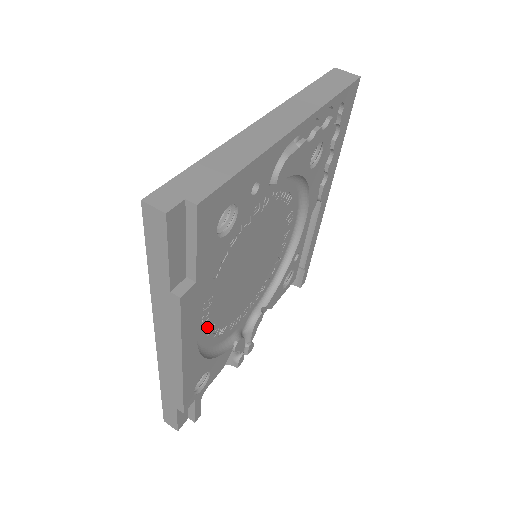
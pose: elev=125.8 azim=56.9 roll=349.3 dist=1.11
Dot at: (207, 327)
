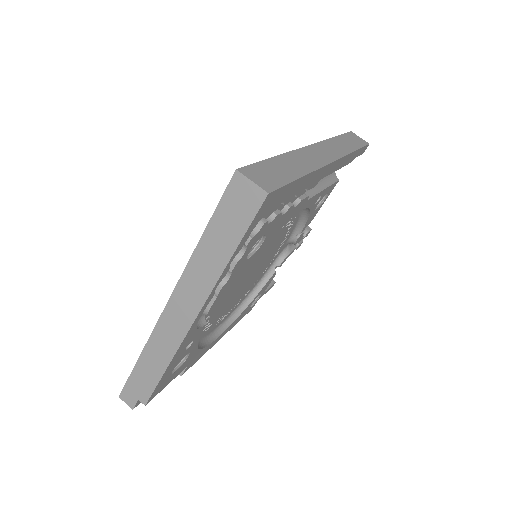
Dot at: (233, 308)
